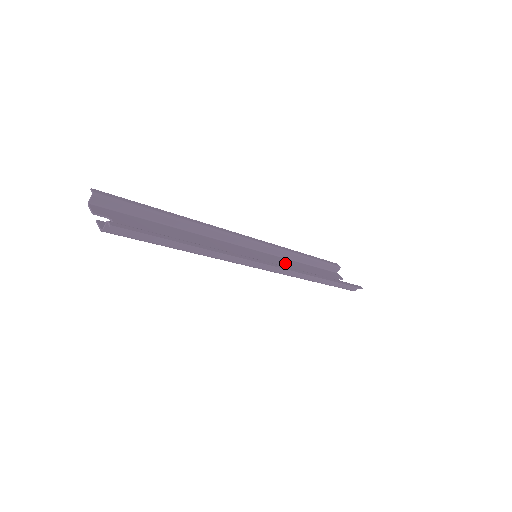
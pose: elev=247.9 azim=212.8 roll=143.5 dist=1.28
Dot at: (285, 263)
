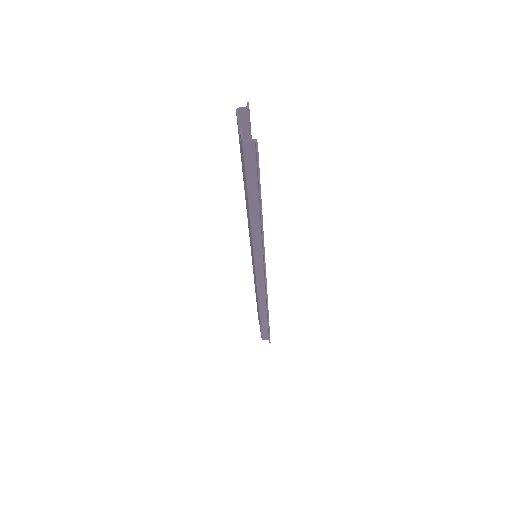
Dot at: occluded
